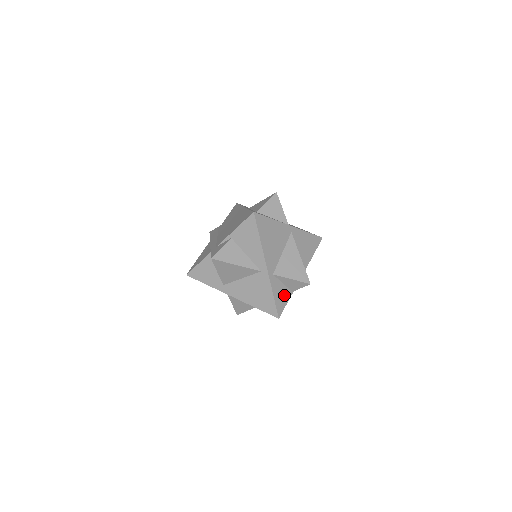
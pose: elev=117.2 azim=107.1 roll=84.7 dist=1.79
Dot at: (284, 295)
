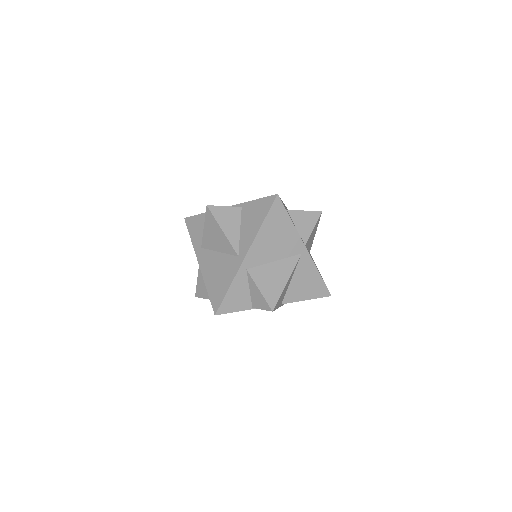
Dot at: (241, 301)
